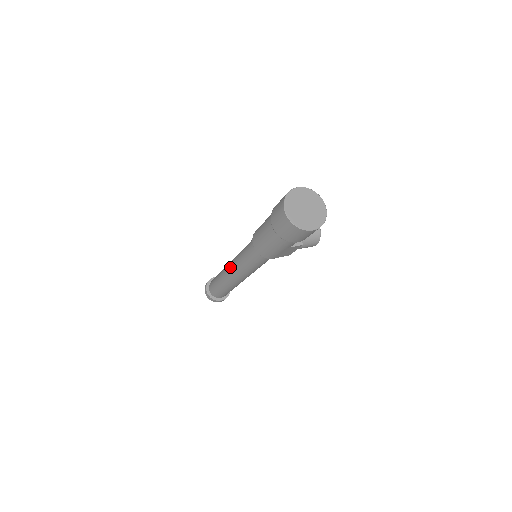
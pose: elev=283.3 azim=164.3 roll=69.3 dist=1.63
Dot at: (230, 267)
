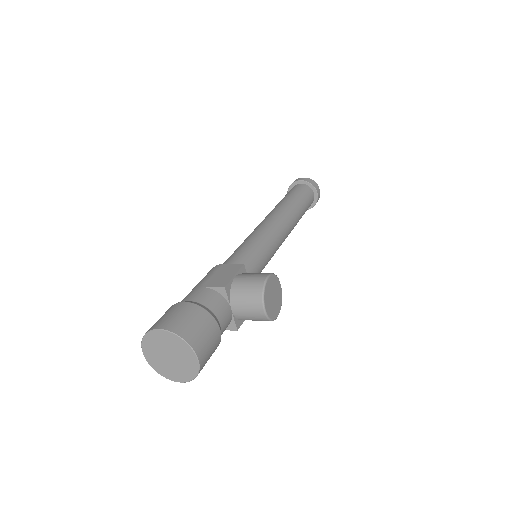
Dot at: occluded
